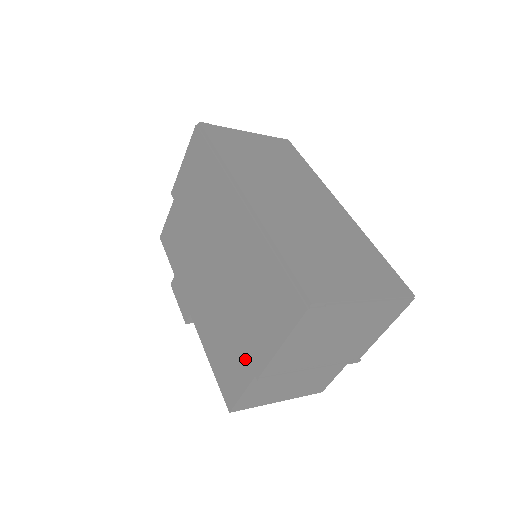
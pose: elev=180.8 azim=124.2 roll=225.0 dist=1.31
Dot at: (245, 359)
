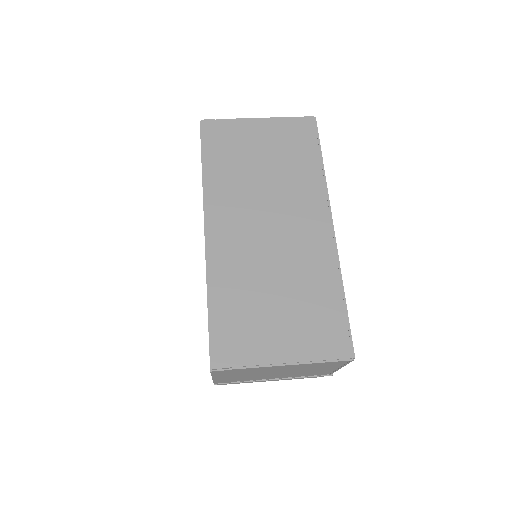
Dot at: occluded
